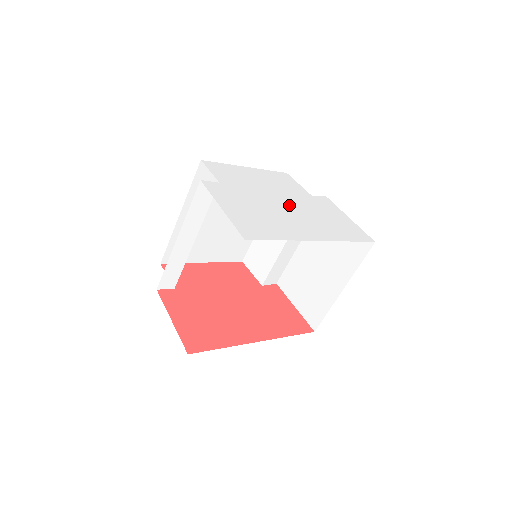
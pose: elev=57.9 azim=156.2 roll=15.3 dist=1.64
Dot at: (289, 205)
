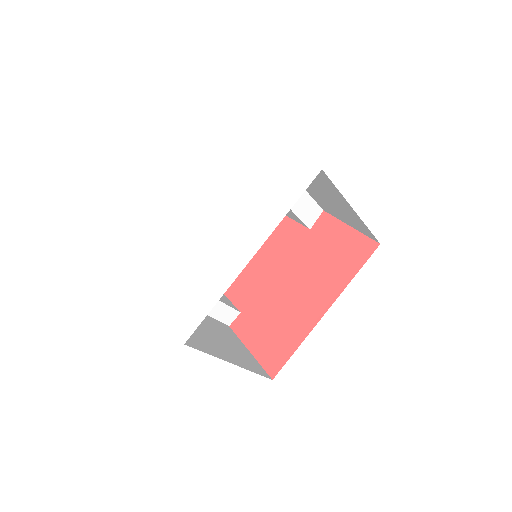
Dot at: (220, 220)
